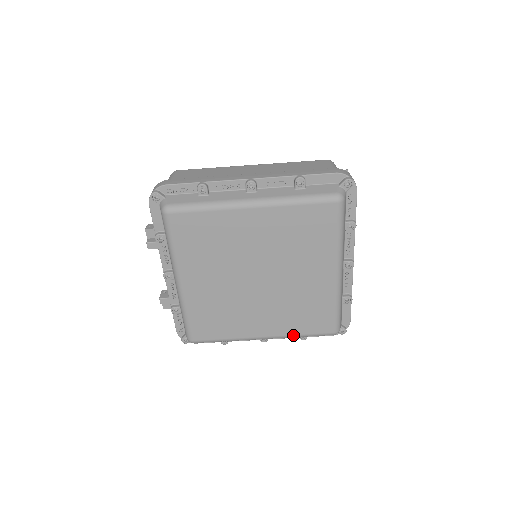
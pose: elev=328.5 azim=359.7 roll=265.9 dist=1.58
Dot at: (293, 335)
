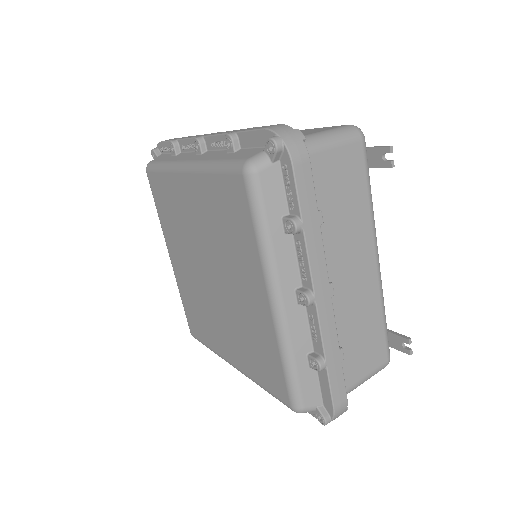
Dot at: (254, 380)
